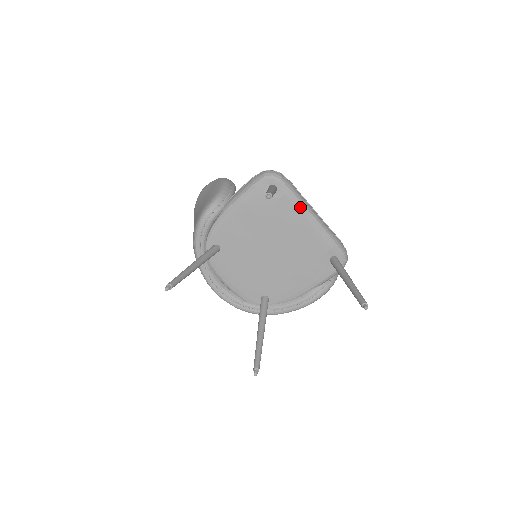
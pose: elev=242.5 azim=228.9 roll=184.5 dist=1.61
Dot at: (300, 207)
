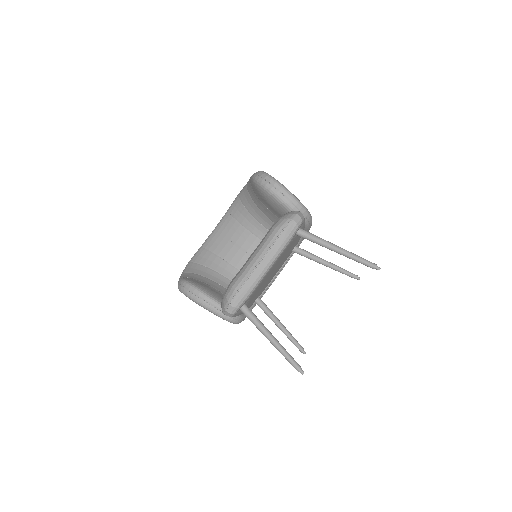
Dot at: (260, 283)
